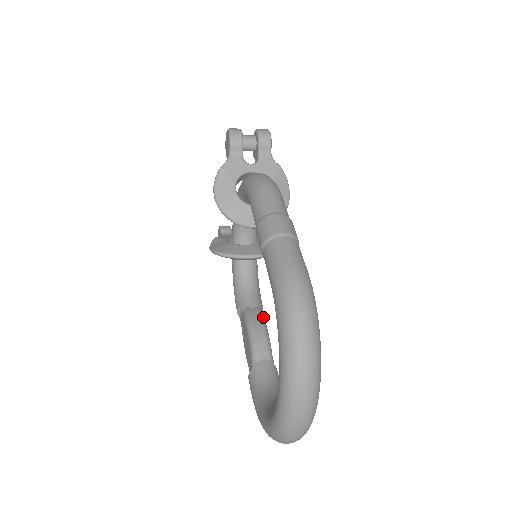
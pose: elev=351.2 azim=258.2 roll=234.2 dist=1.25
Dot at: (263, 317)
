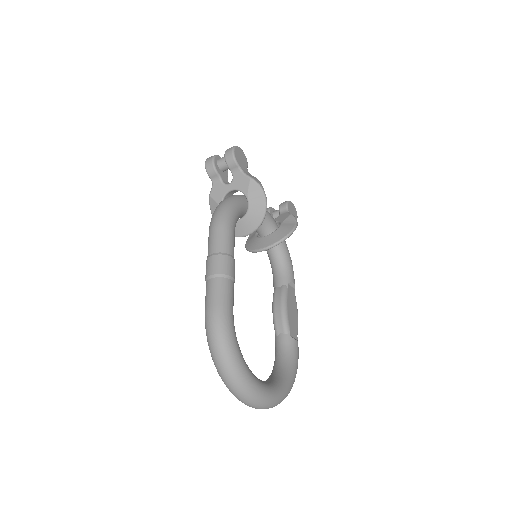
Dot at: (284, 296)
